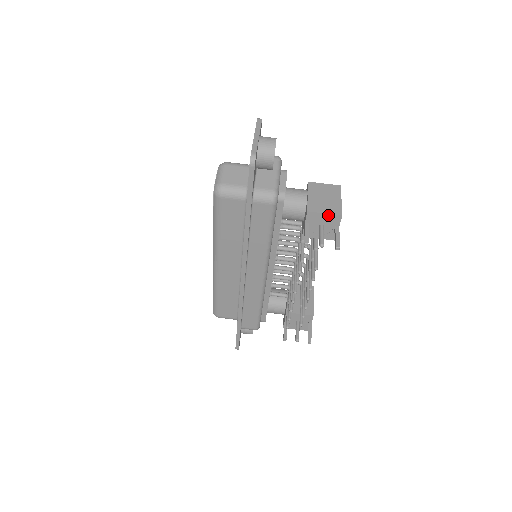
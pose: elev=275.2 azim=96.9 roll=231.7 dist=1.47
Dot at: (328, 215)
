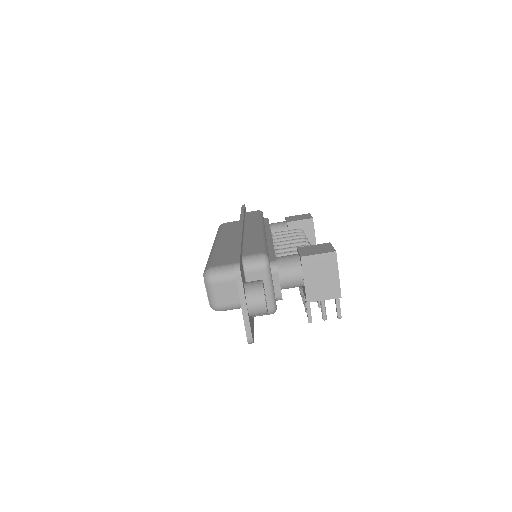
Dot at: (327, 299)
